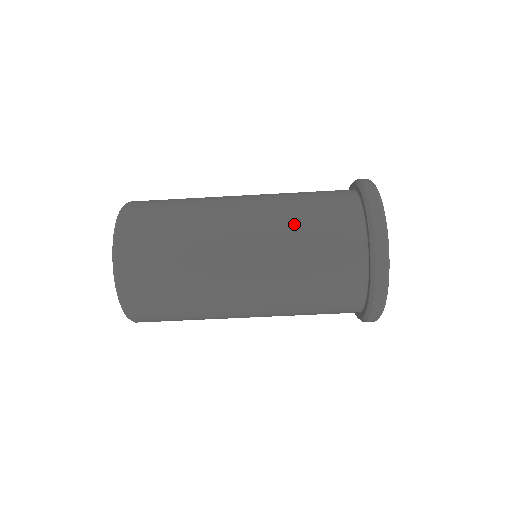
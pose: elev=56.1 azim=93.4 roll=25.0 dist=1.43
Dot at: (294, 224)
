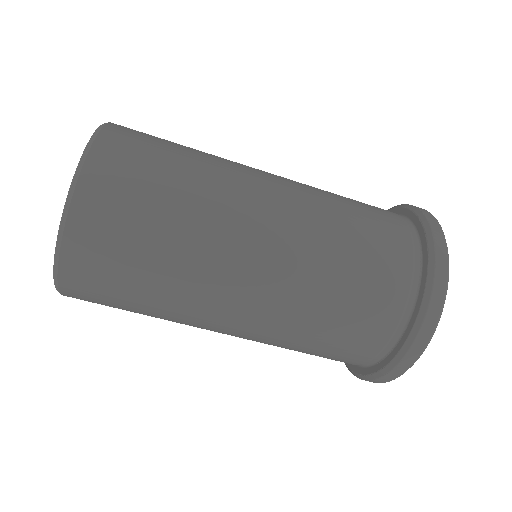
Dot at: (320, 304)
